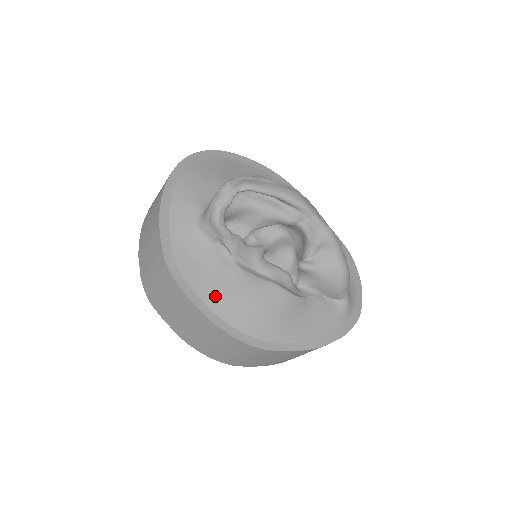
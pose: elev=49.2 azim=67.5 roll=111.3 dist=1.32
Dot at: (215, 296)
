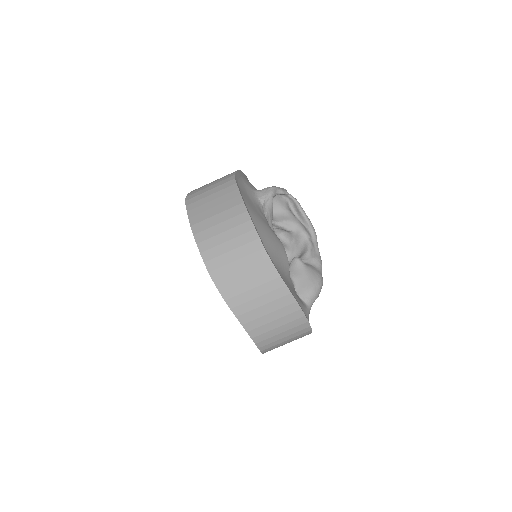
Dot at: (250, 207)
